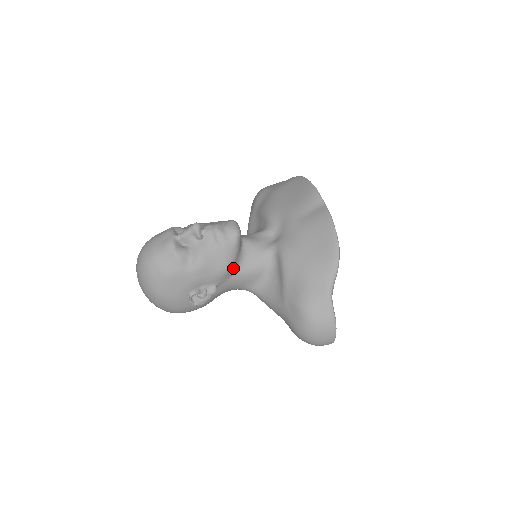
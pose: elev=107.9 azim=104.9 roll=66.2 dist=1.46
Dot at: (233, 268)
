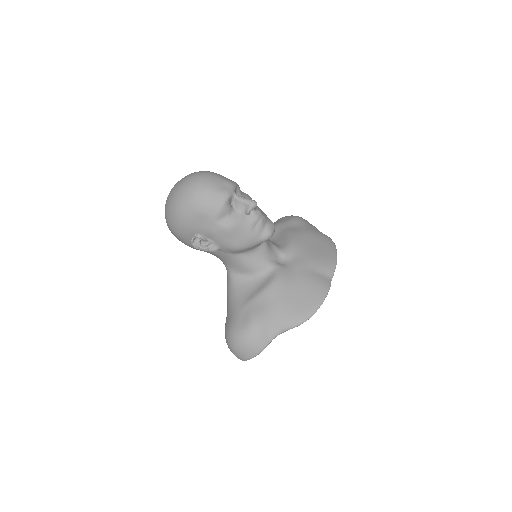
Dot at: (241, 251)
